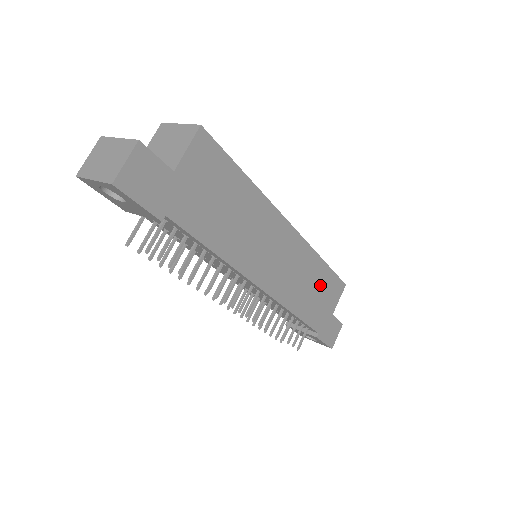
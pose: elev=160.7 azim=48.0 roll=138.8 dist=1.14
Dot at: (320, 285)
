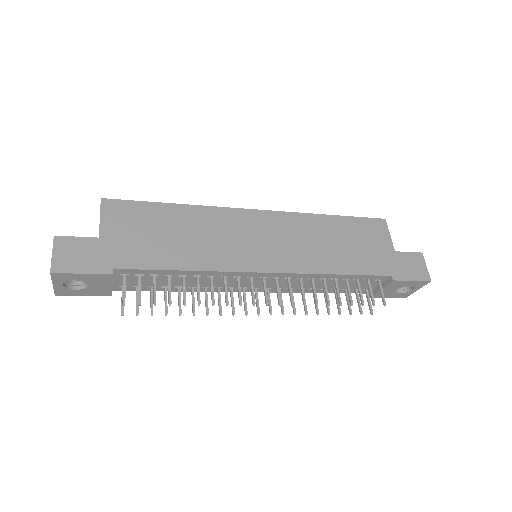
Dot at: (347, 236)
